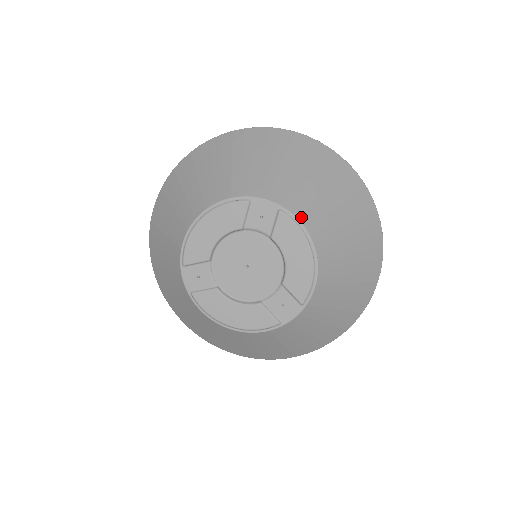
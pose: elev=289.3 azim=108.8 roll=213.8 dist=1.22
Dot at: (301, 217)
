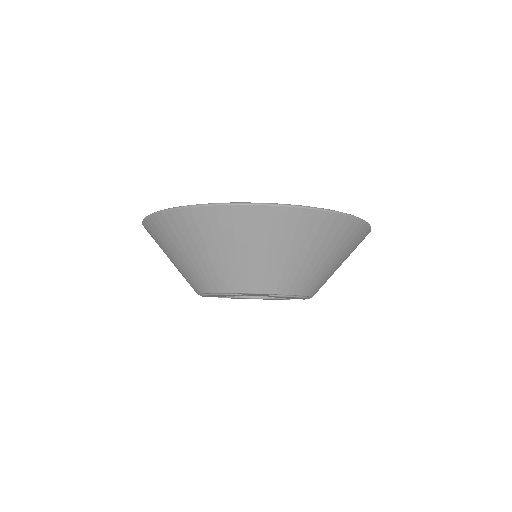
Dot at: (289, 292)
